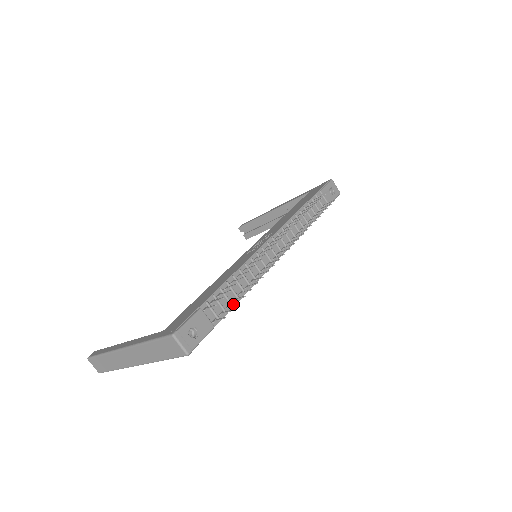
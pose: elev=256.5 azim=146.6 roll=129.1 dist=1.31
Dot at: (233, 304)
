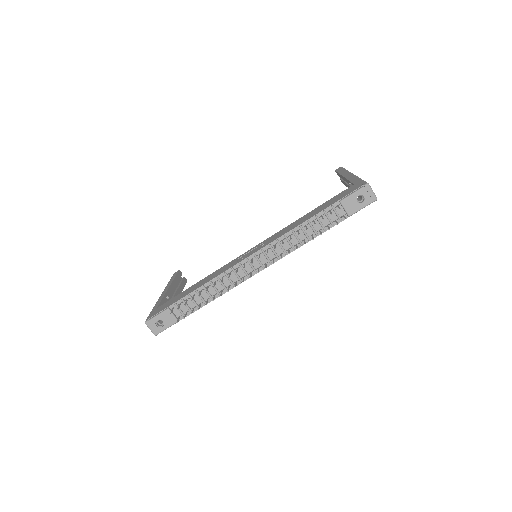
Dot at: (192, 311)
